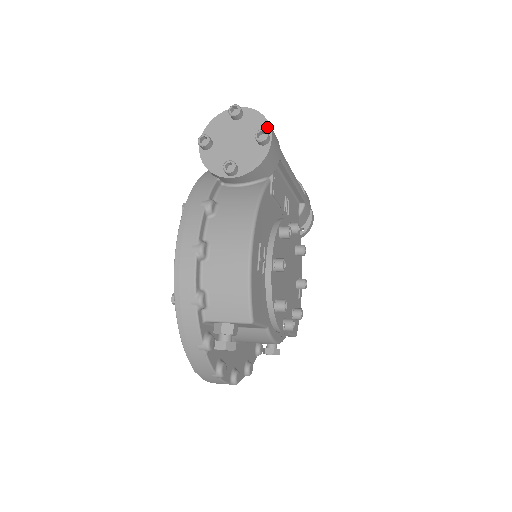
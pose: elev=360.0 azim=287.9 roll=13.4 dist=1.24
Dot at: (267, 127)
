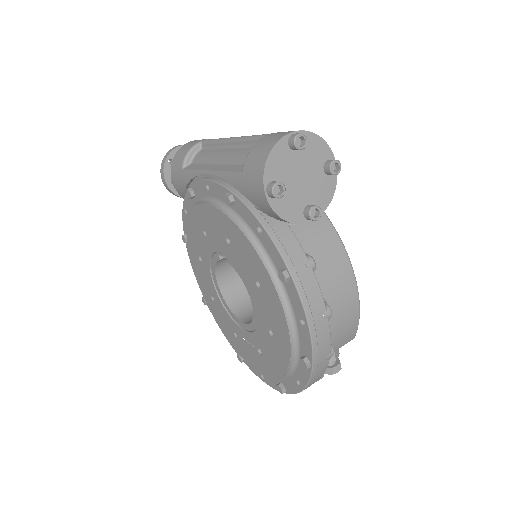
Dot at: (329, 152)
